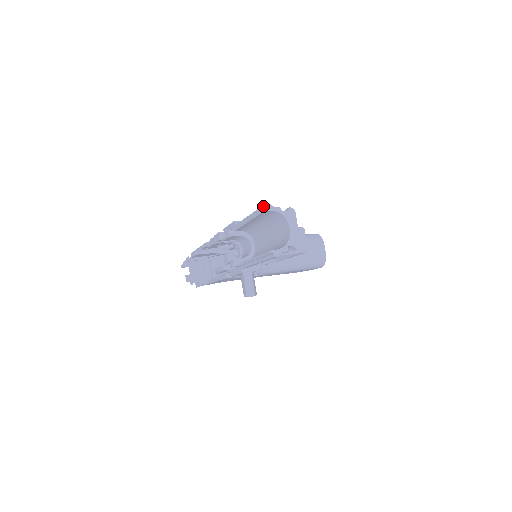
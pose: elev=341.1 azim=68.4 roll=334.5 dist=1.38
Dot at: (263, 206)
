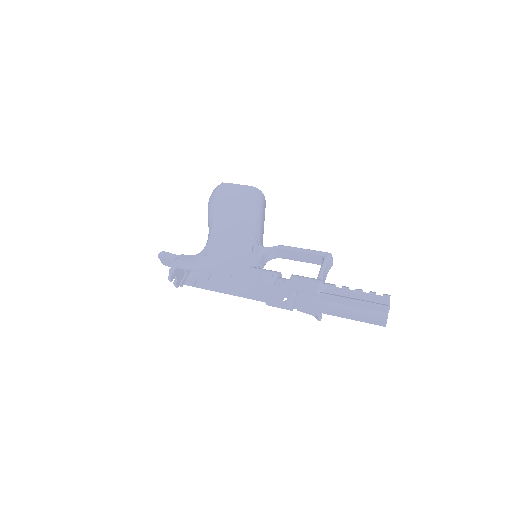
Dot at: (383, 308)
